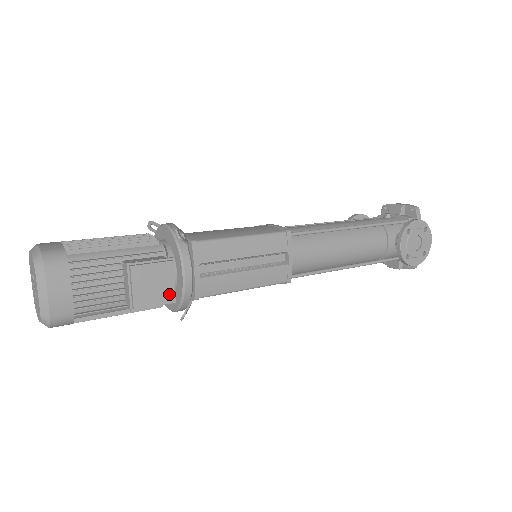
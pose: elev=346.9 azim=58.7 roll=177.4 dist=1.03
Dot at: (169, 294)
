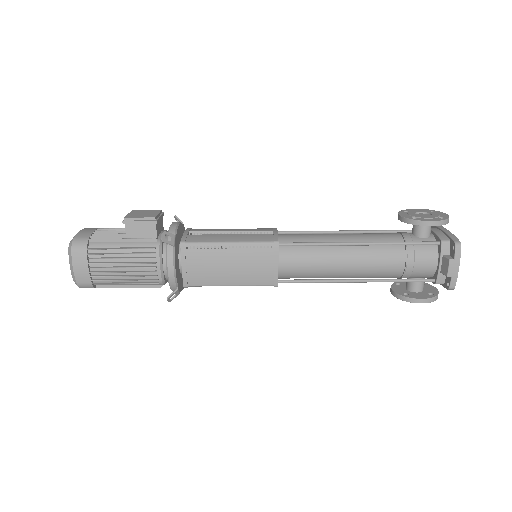
Dot at: (152, 216)
